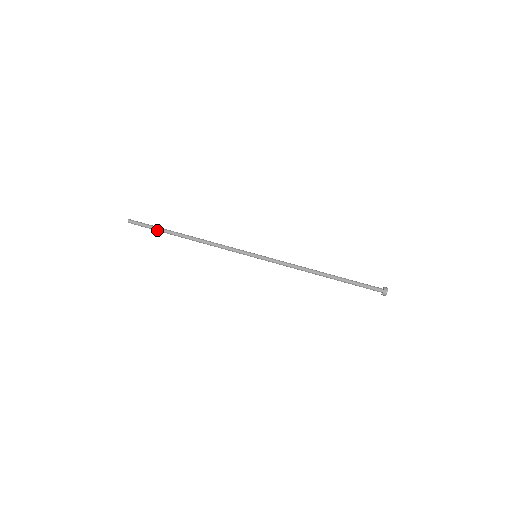
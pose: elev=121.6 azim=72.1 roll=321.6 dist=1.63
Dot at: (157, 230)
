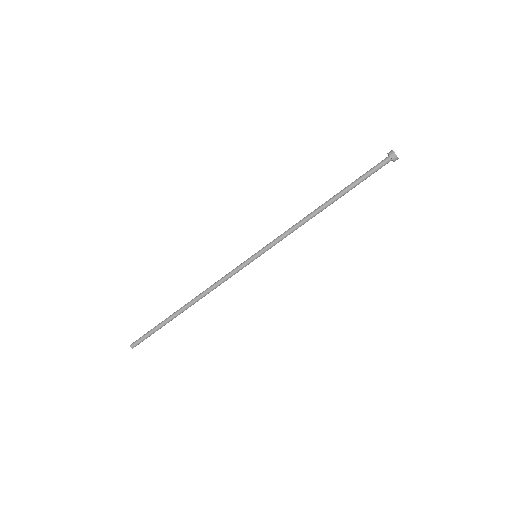
Dot at: occluded
